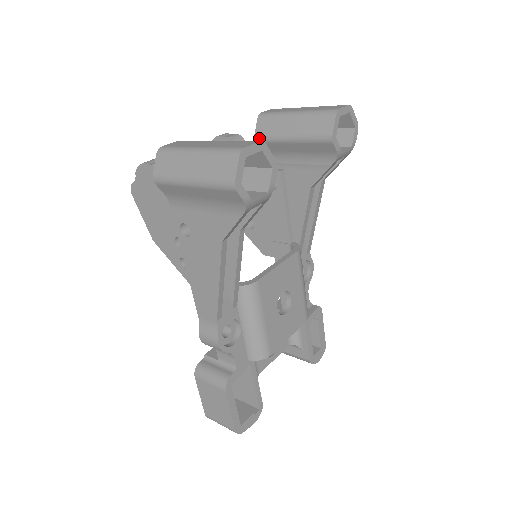
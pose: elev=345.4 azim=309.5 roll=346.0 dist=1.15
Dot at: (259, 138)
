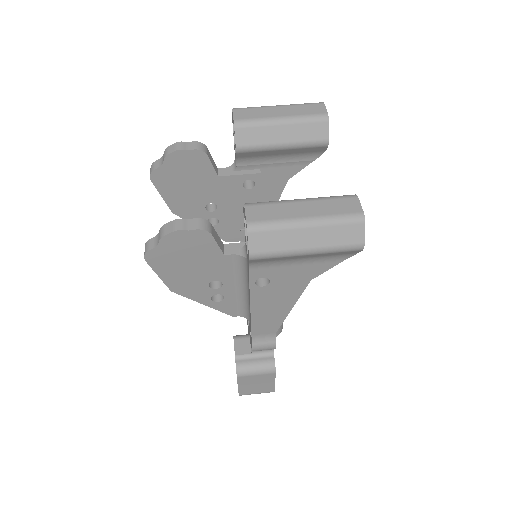
Dot at: (242, 149)
